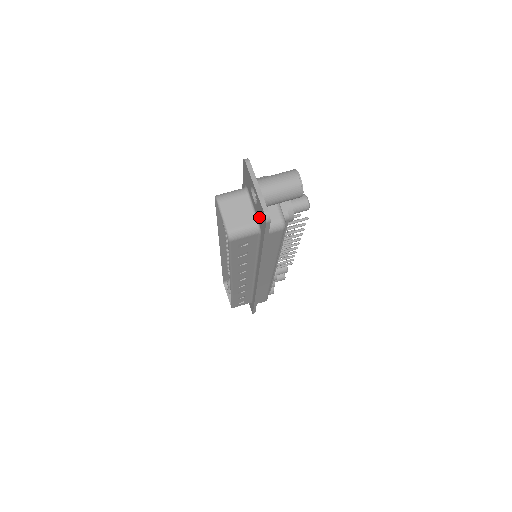
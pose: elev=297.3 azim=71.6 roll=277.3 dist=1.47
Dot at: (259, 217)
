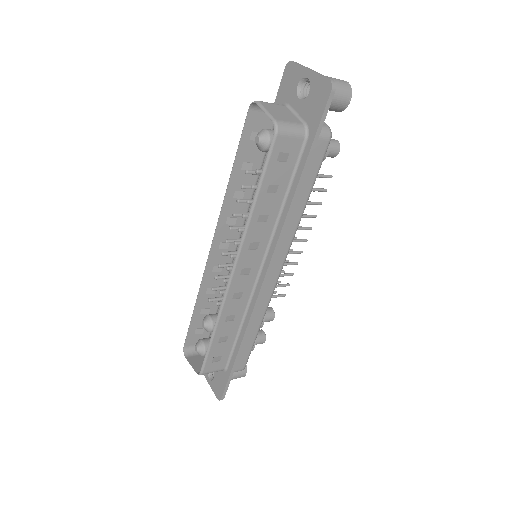
Dot at: (310, 109)
